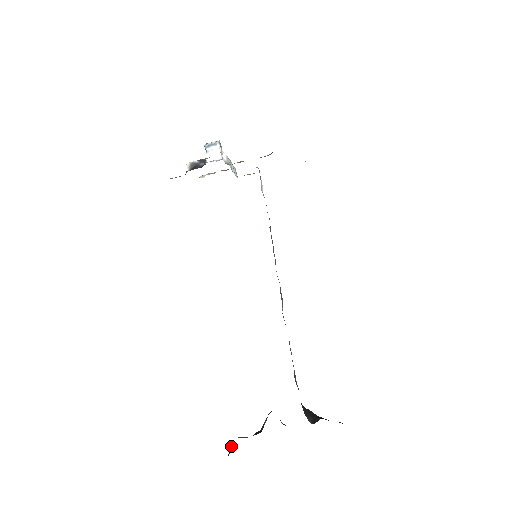
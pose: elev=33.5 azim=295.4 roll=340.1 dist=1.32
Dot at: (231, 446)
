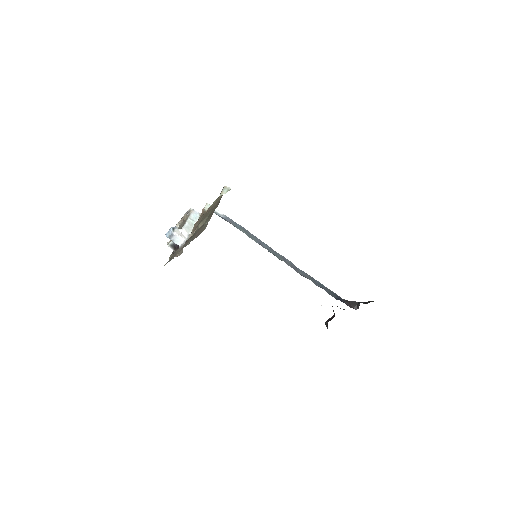
Dot at: (325, 323)
